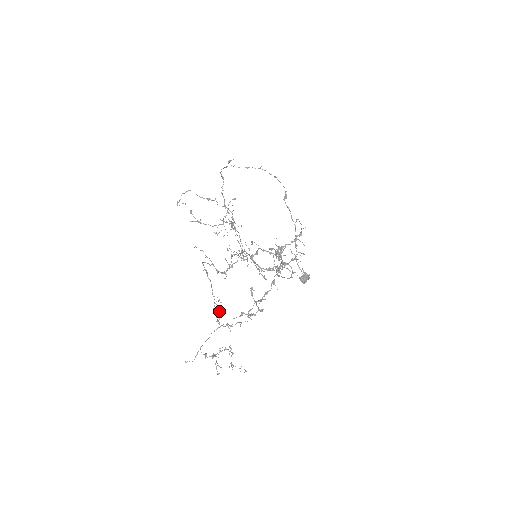
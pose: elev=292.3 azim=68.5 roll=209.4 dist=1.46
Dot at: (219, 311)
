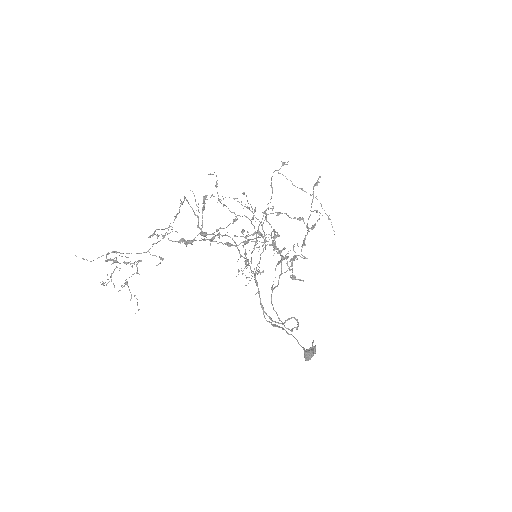
Dot at: (163, 237)
